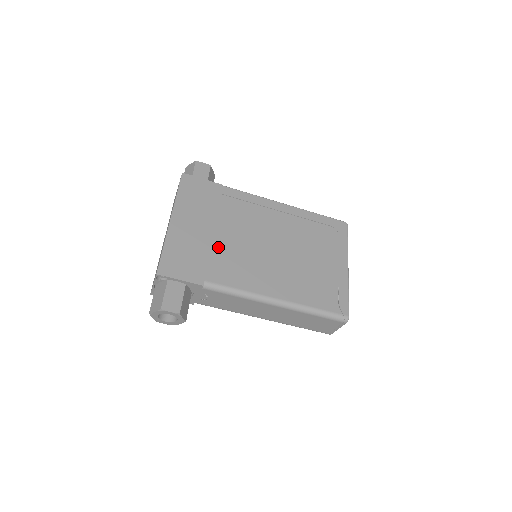
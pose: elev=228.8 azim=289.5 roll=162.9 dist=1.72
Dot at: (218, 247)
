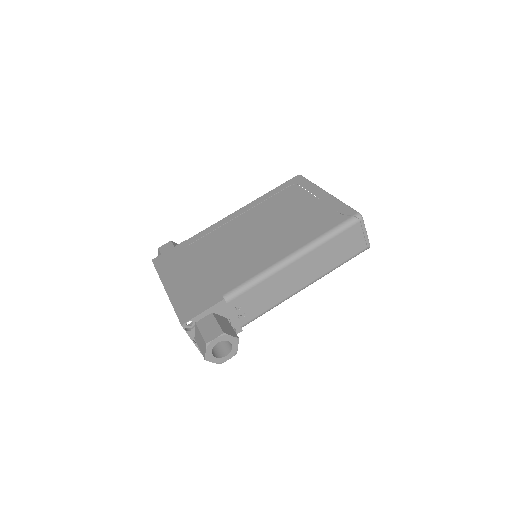
Dot at: (215, 270)
